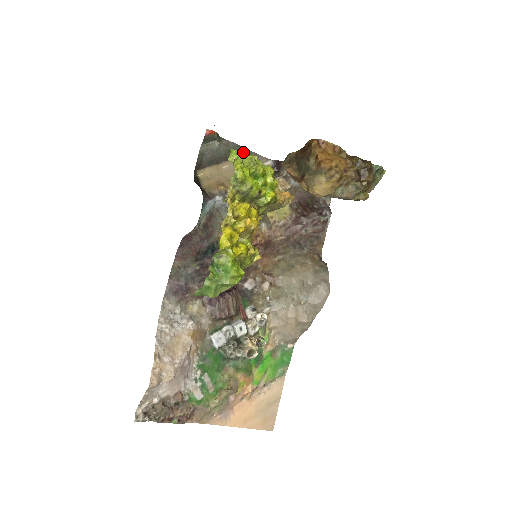
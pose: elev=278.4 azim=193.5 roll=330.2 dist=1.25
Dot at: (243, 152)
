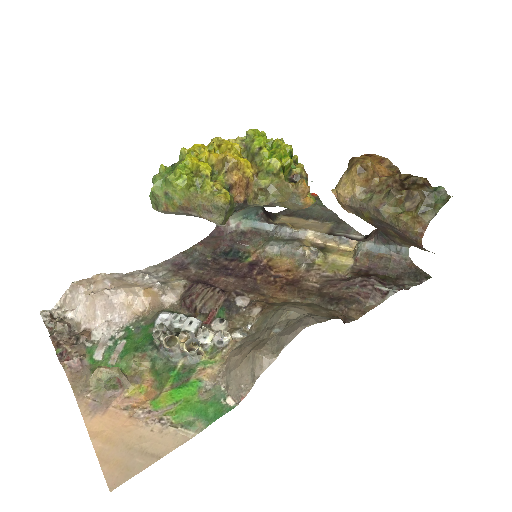
Dot at: occluded
